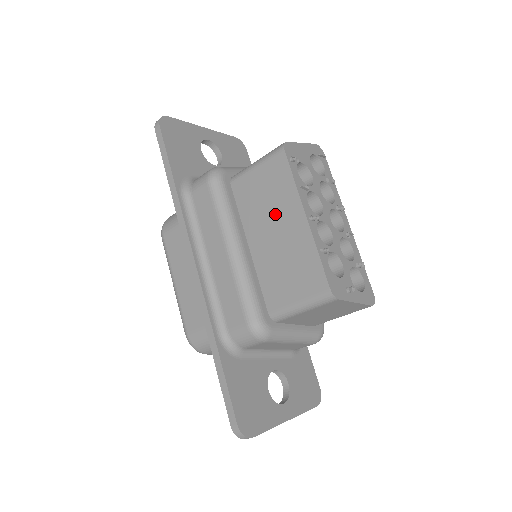
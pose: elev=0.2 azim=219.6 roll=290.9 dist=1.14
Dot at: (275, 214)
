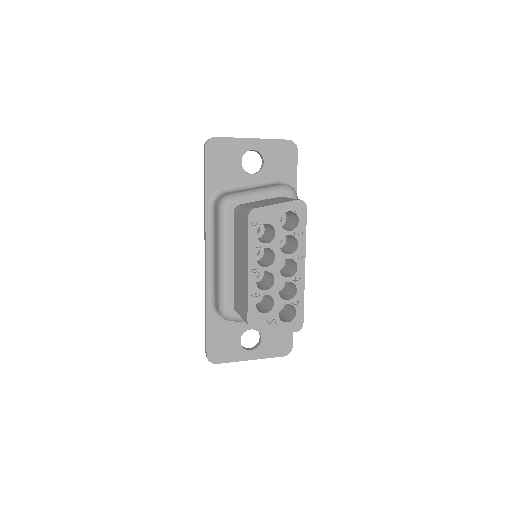
Dot at: (241, 254)
